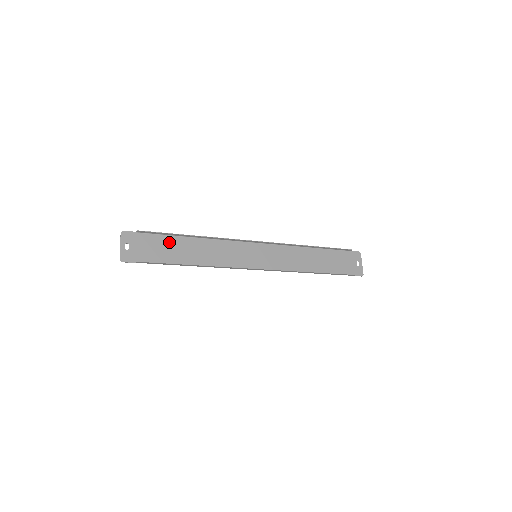
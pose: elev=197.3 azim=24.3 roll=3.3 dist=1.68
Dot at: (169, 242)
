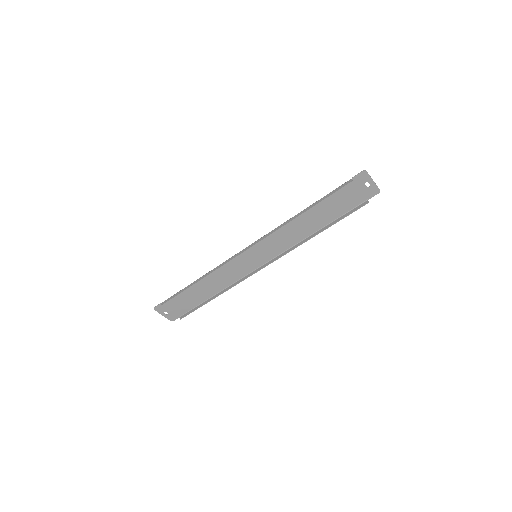
Dot at: (186, 293)
